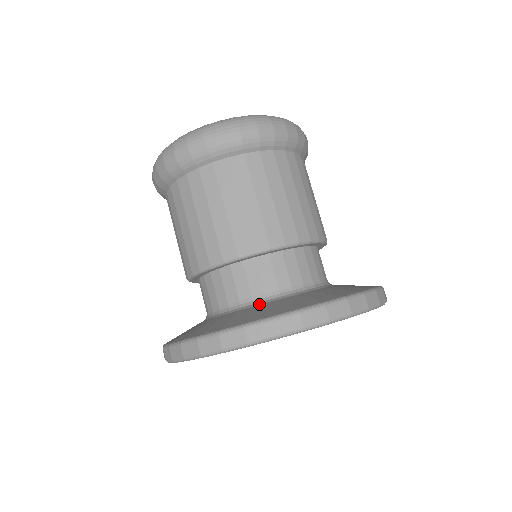
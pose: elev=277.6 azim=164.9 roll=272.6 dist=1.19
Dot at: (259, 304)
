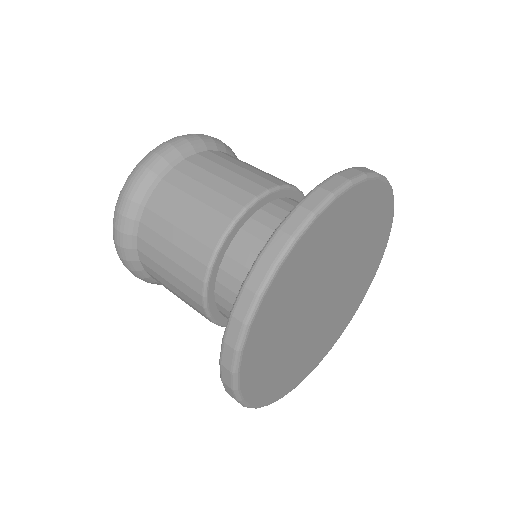
Dot at: occluded
